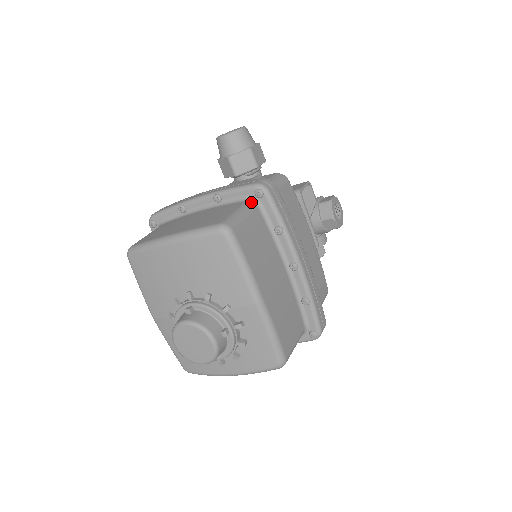
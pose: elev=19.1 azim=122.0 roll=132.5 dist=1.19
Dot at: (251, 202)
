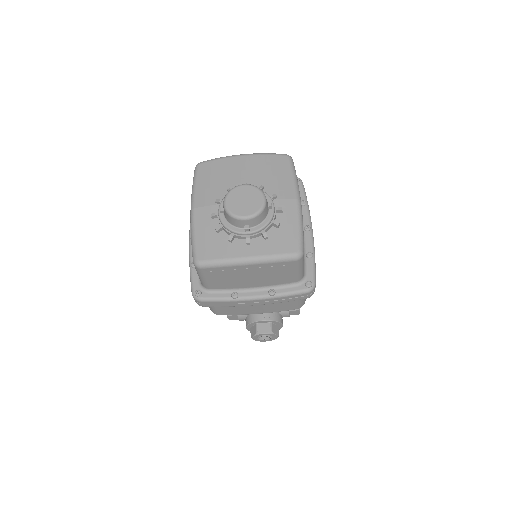
Dot at: occluded
